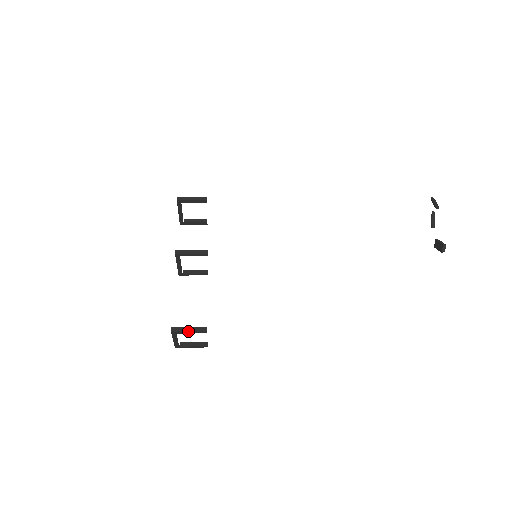
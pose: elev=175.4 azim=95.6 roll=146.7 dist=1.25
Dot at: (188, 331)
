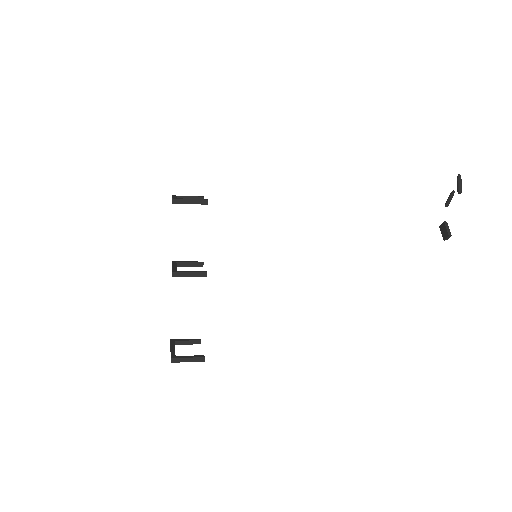
Dot at: occluded
